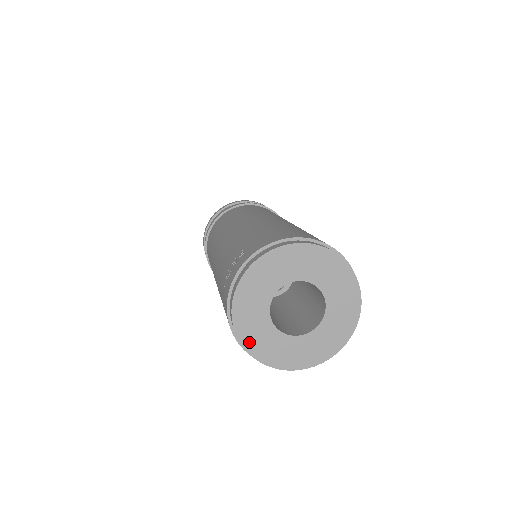
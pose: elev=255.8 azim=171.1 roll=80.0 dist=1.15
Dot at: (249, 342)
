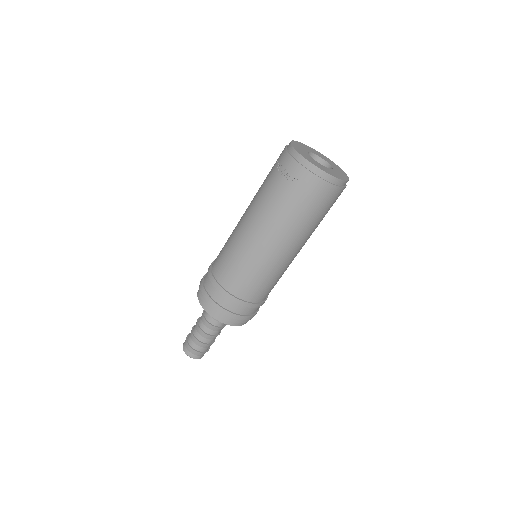
Dot at: (320, 168)
